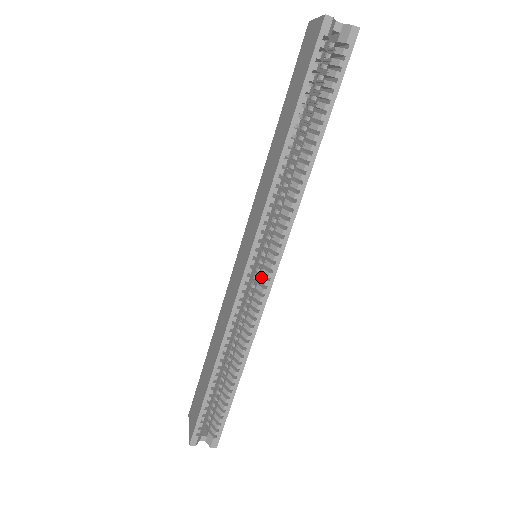
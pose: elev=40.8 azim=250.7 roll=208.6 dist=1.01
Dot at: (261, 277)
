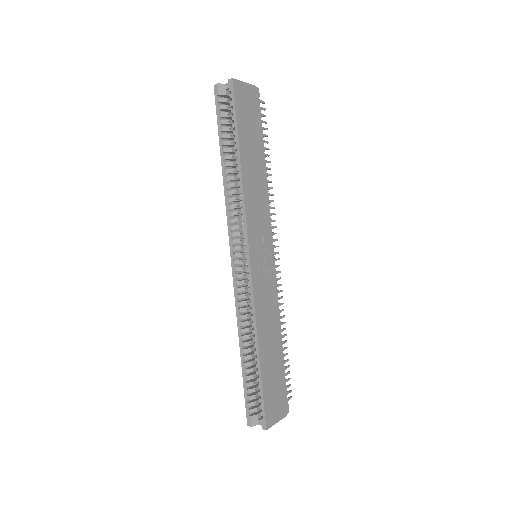
Dot at: (247, 266)
